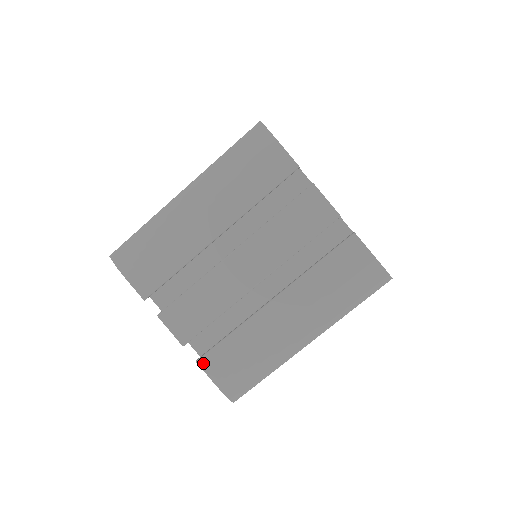
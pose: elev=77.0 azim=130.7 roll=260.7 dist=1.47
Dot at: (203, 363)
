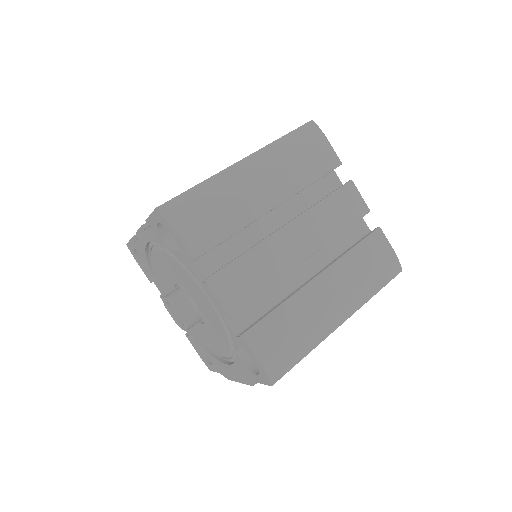
Dot at: (249, 337)
